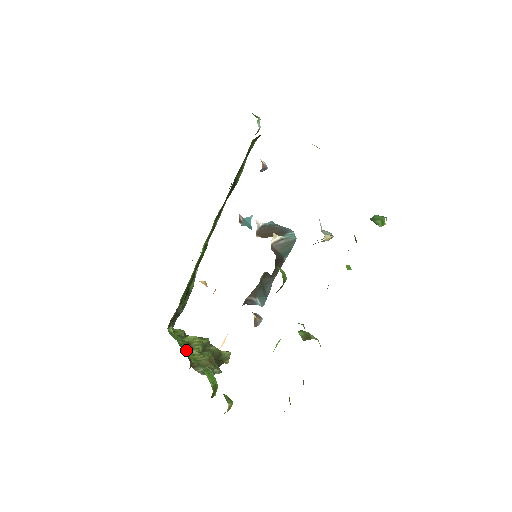
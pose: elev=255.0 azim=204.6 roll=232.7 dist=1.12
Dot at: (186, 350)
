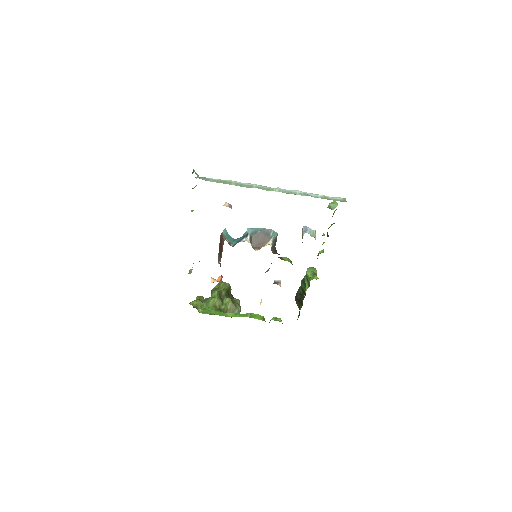
Dot at: (223, 313)
